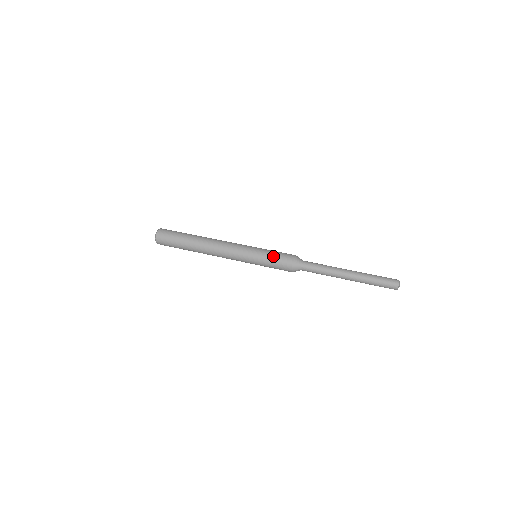
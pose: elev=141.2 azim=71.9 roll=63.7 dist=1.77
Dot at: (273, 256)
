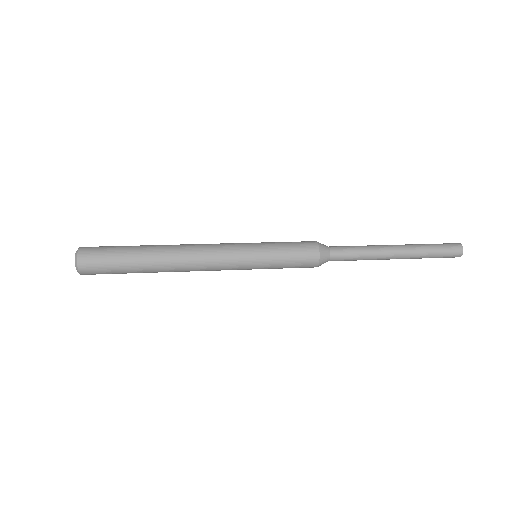
Dot at: (287, 247)
